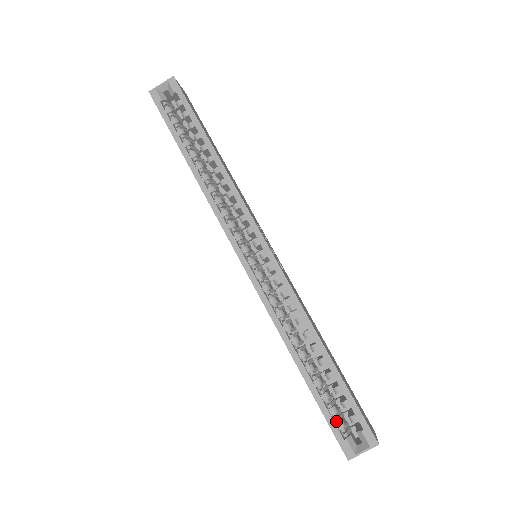
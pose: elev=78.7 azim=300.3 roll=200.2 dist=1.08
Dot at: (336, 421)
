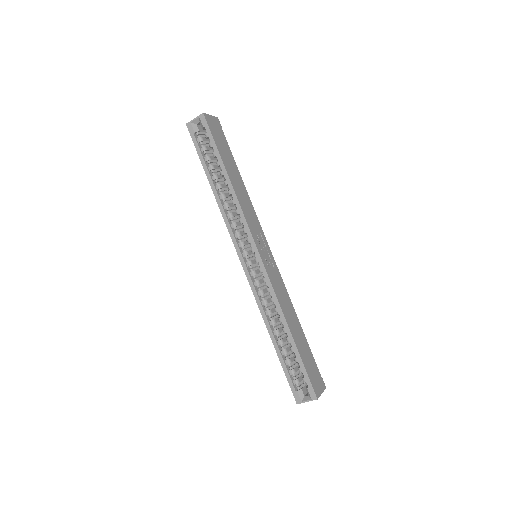
Dot at: (293, 379)
